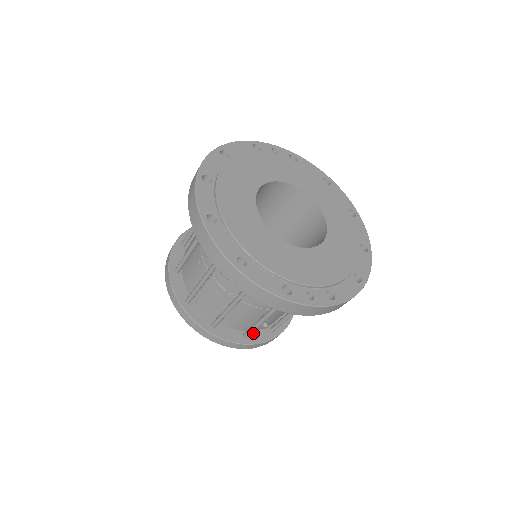
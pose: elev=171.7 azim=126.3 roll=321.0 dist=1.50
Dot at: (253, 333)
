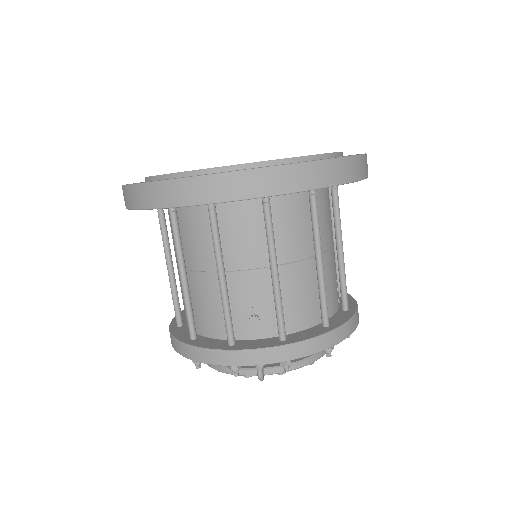
Dot at: (248, 342)
